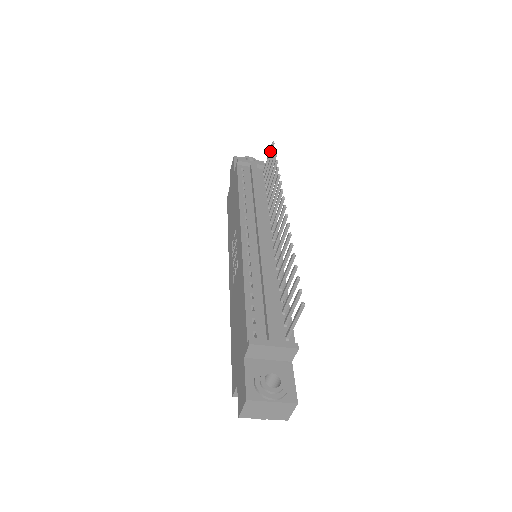
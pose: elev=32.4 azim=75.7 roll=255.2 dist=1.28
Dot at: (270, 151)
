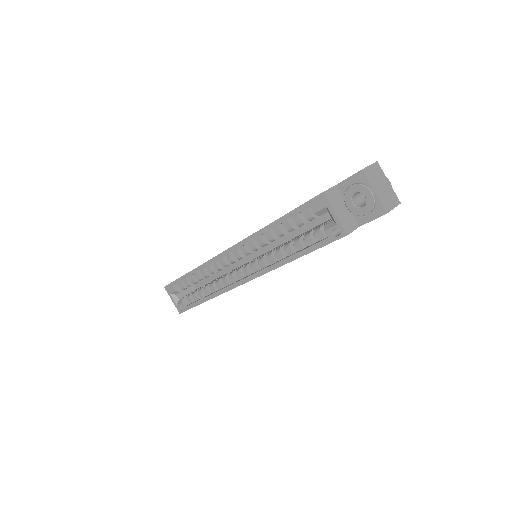
Dot at: occluded
